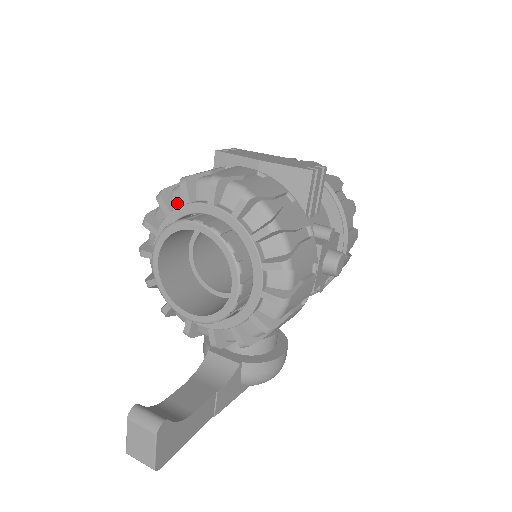
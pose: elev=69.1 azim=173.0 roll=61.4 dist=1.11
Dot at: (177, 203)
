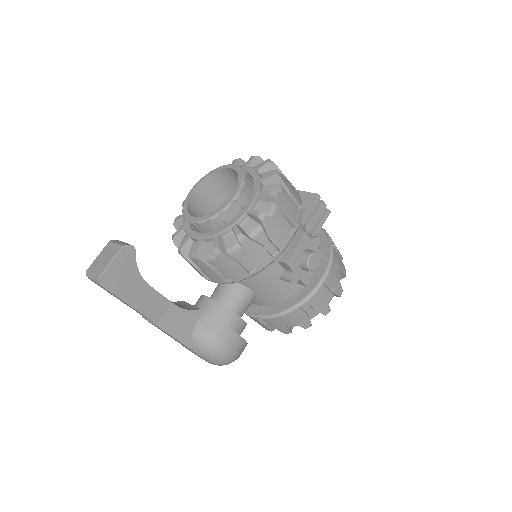
Dot at: occluded
